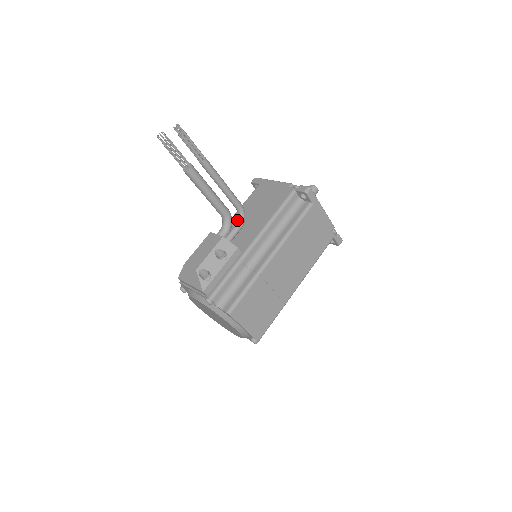
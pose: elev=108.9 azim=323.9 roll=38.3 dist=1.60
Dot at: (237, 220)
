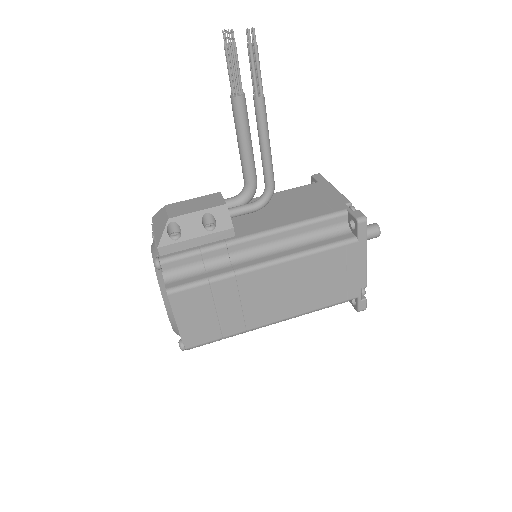
Dot at: occluded
